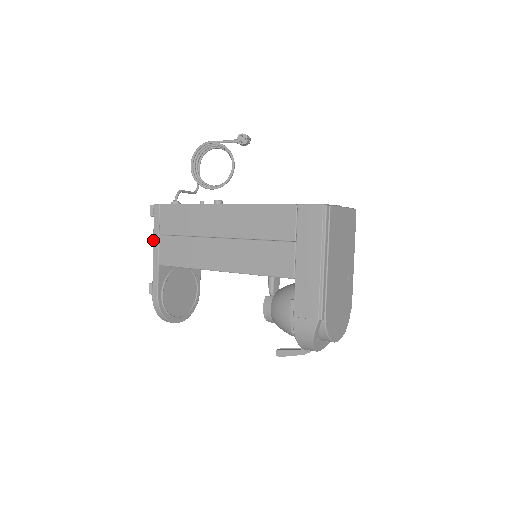
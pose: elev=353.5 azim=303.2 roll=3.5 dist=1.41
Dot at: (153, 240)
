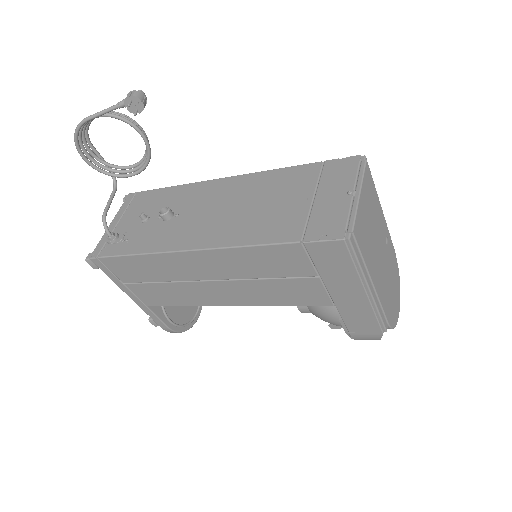
Dot at: occluded
